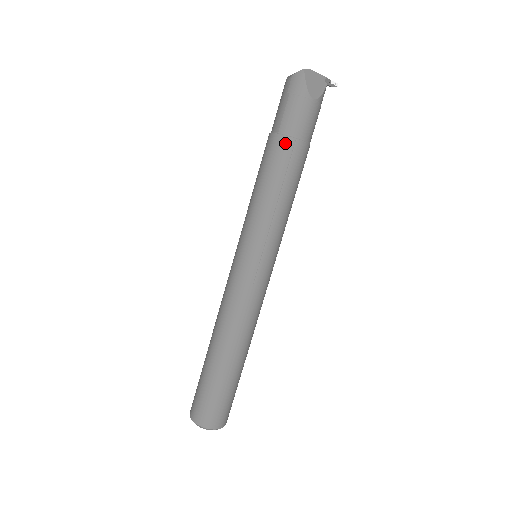
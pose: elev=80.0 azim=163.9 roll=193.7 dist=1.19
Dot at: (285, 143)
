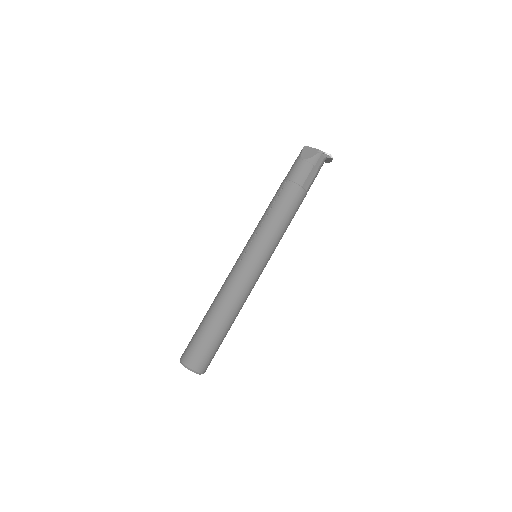
Dot at: (282, 184)
